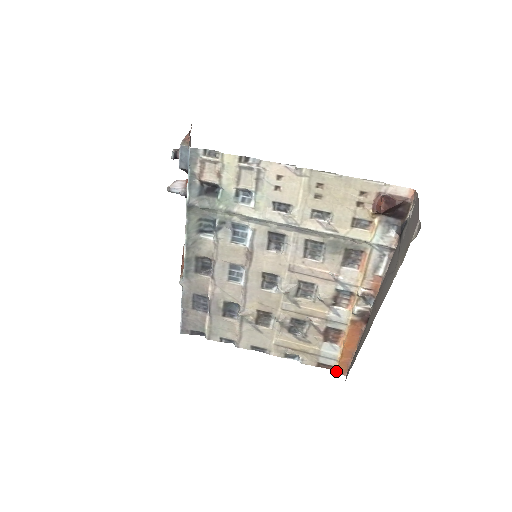
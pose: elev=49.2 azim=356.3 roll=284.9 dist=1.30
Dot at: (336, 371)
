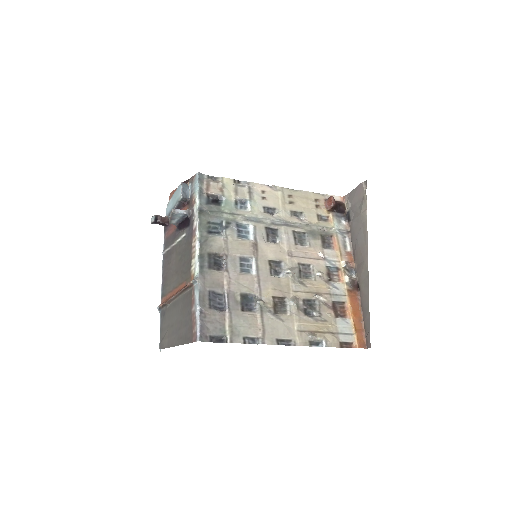
Dot at: (357, 346)
